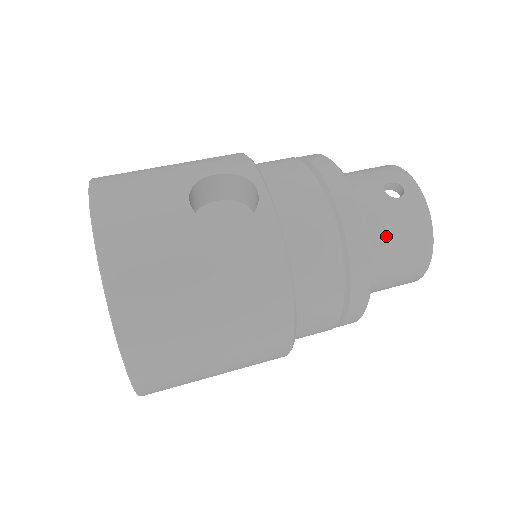
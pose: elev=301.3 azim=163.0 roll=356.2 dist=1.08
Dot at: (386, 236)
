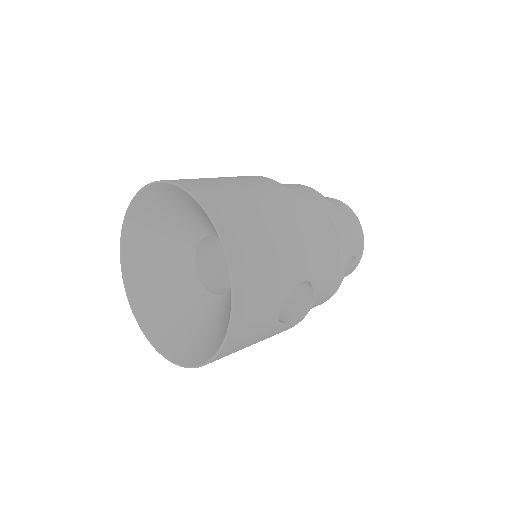
Dot at: occluded
